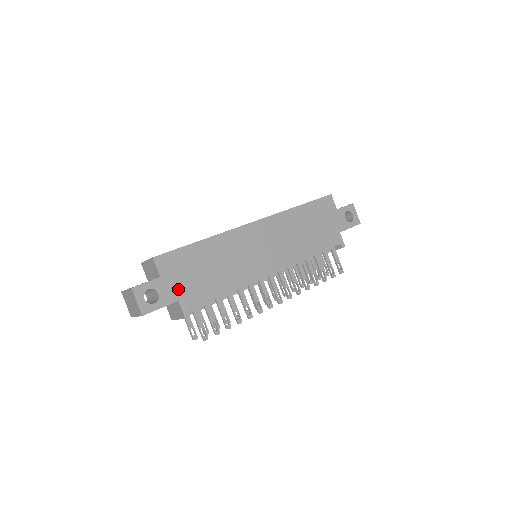
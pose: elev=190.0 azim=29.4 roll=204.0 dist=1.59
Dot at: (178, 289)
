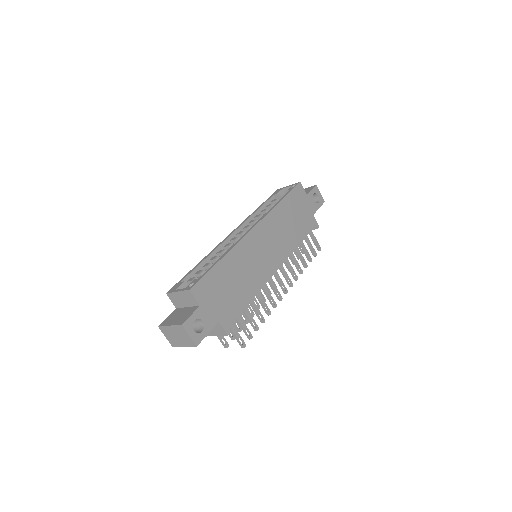
Dot at: (216, 311)
